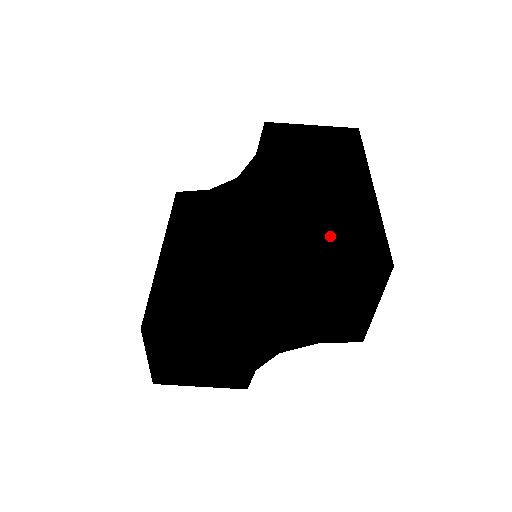
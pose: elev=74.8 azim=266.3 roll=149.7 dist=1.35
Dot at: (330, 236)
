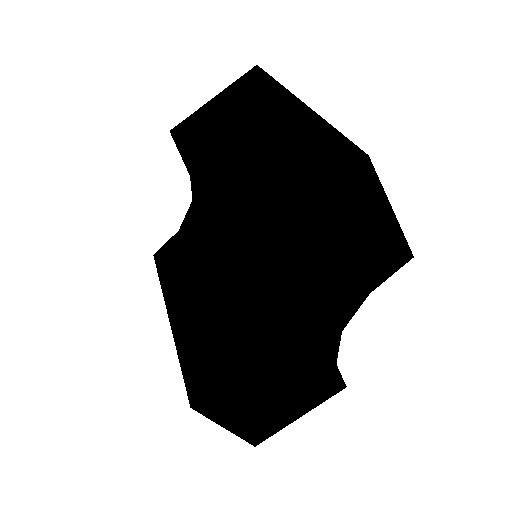
Dot at: (285, 180)
